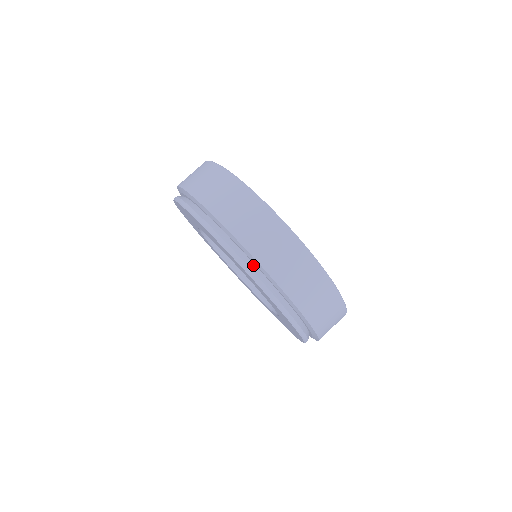
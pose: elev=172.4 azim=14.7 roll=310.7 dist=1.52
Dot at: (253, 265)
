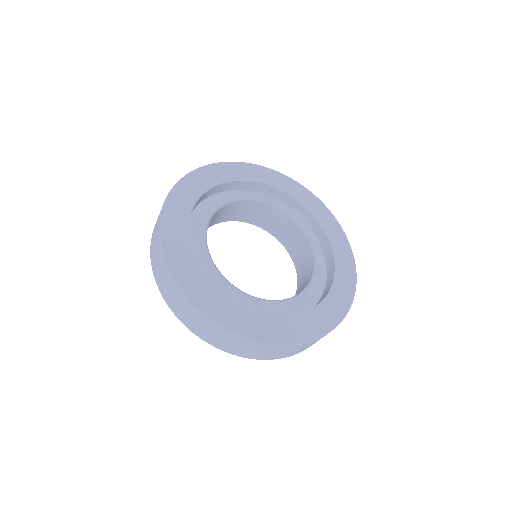
Dot at: occluded
